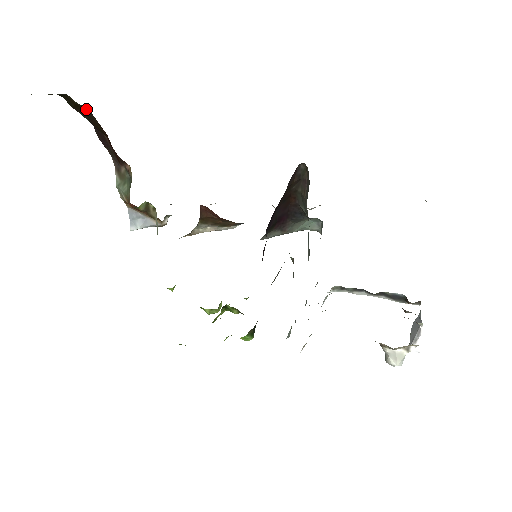
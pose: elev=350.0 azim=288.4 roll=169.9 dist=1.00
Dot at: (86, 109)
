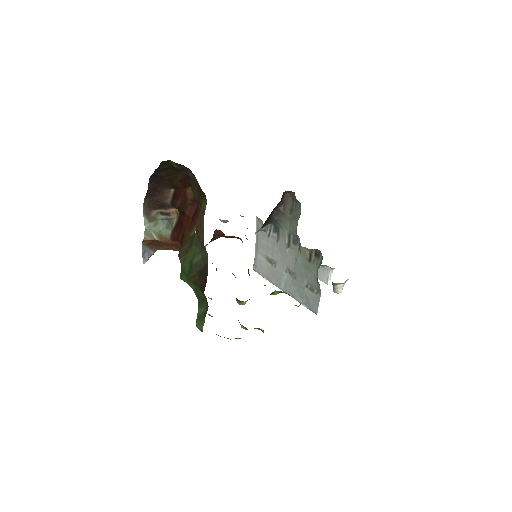
Dot at: (178, 170)
